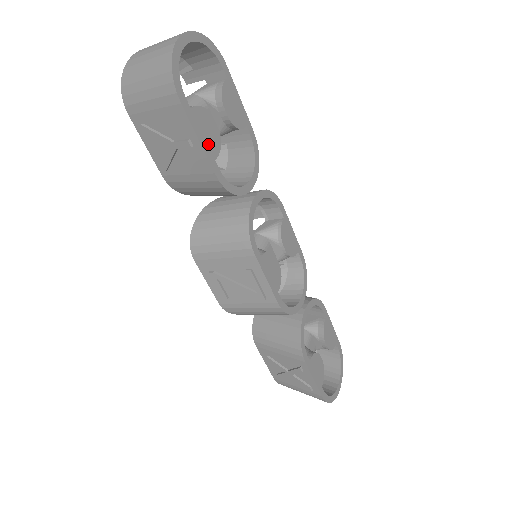
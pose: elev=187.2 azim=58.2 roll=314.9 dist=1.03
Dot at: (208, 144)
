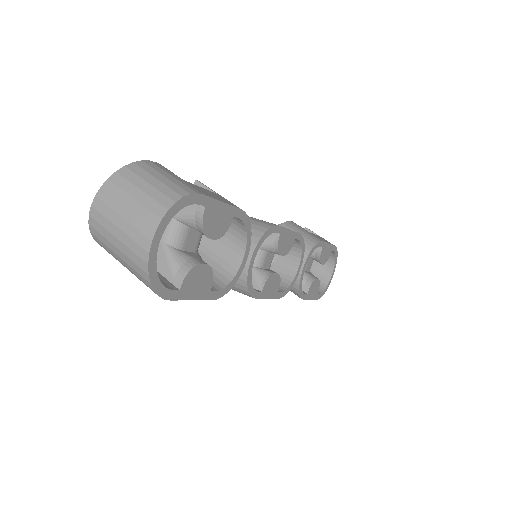
Dot at: (201, 290)
